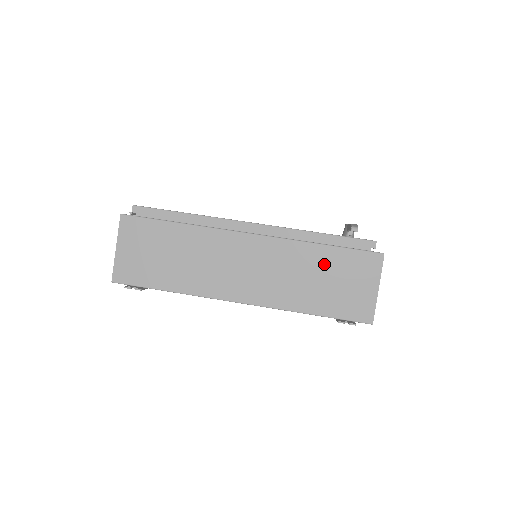
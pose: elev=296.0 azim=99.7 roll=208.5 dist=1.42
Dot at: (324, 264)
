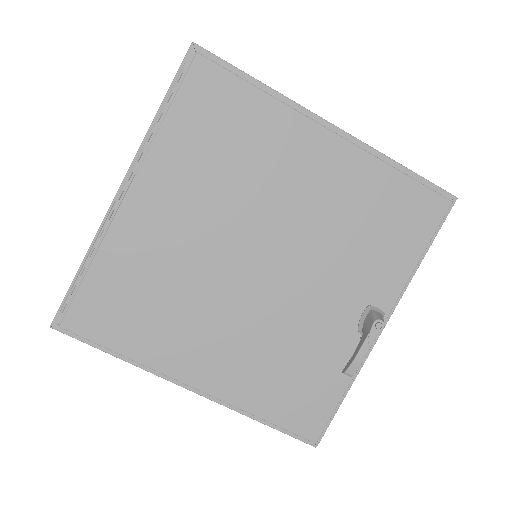
Dot at: occluded
